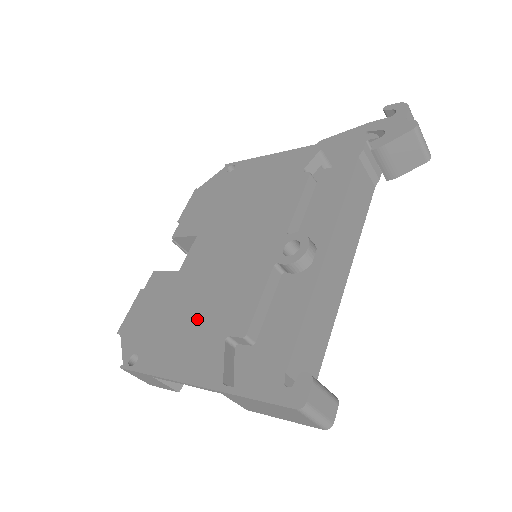
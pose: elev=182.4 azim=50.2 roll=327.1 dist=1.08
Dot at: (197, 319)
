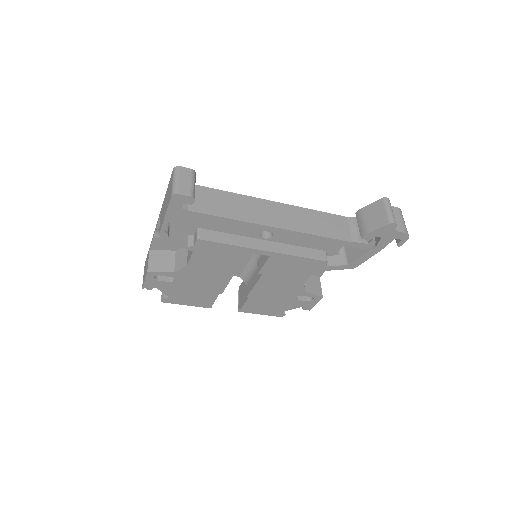
Dot at: occluded
